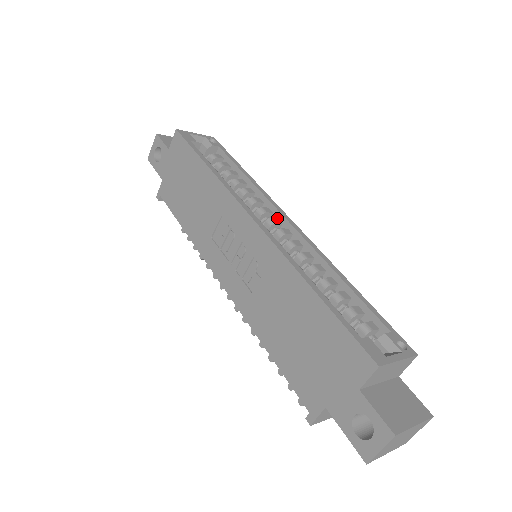
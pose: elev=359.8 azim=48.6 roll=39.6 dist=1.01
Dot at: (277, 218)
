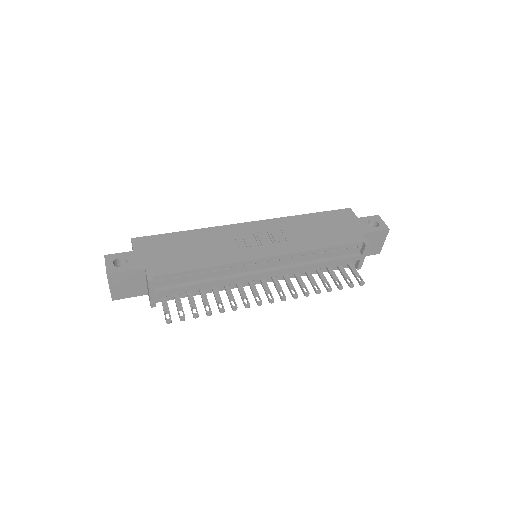
Dot at: occluded
